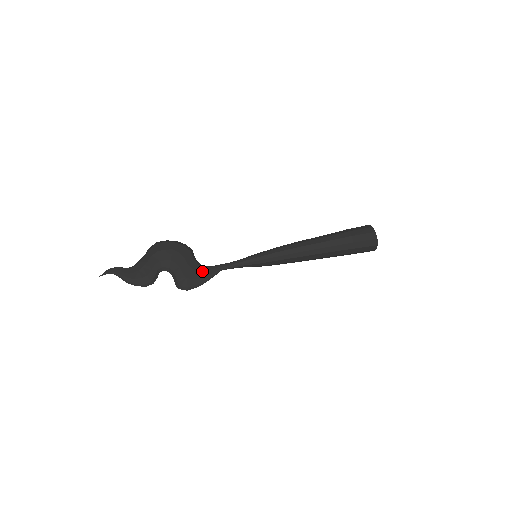
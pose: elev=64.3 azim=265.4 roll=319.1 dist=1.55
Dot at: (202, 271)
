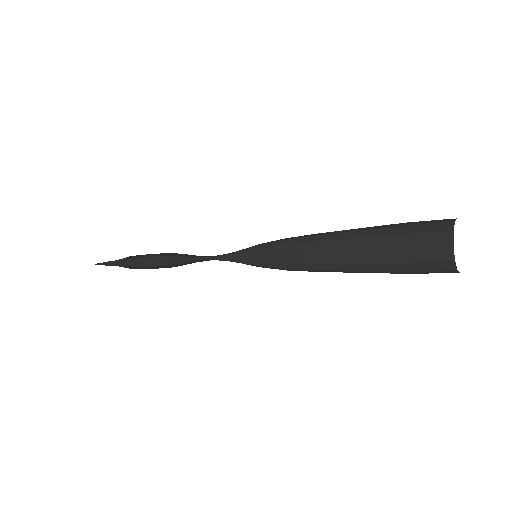
Dot at: occluded
